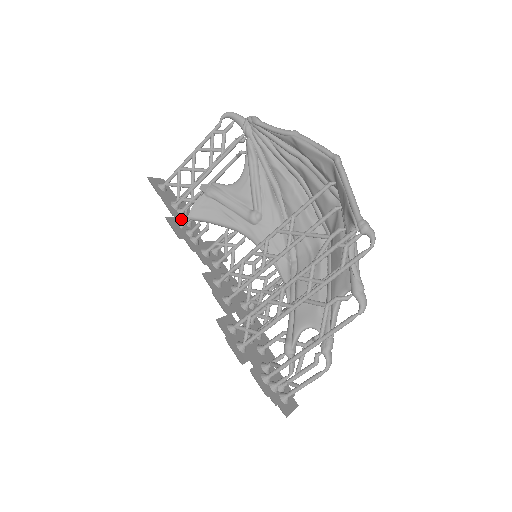
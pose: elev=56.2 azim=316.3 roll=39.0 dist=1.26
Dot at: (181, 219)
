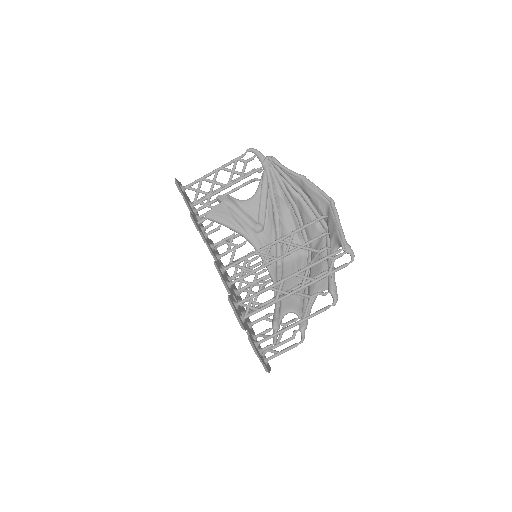
Dot at: (196, 217)
